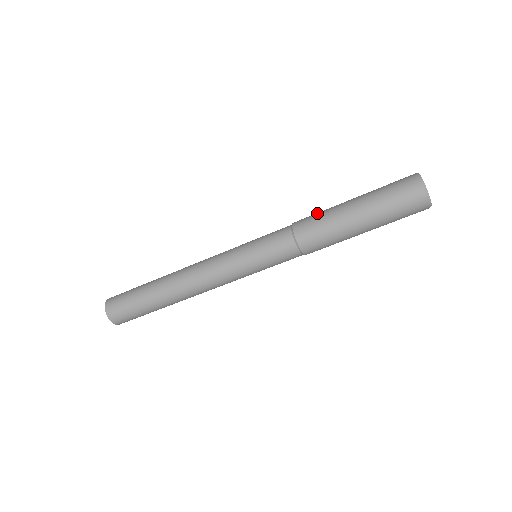
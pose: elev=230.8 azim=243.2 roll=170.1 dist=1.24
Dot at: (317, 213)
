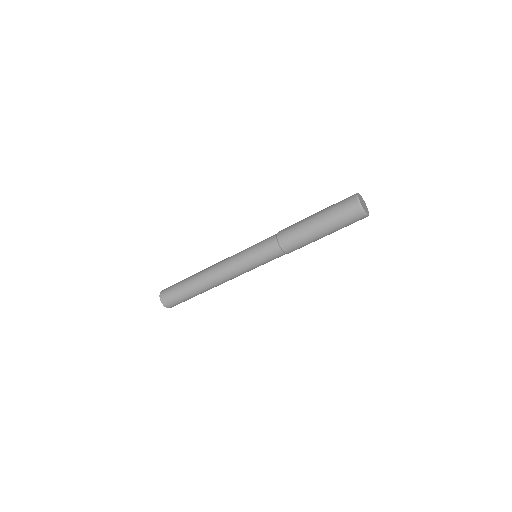
Dot at: (293, 224)
